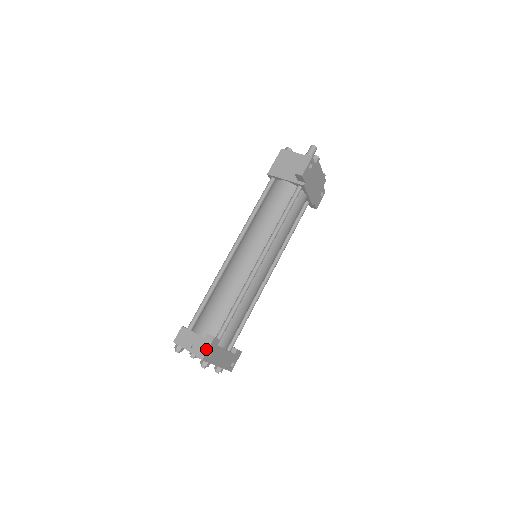
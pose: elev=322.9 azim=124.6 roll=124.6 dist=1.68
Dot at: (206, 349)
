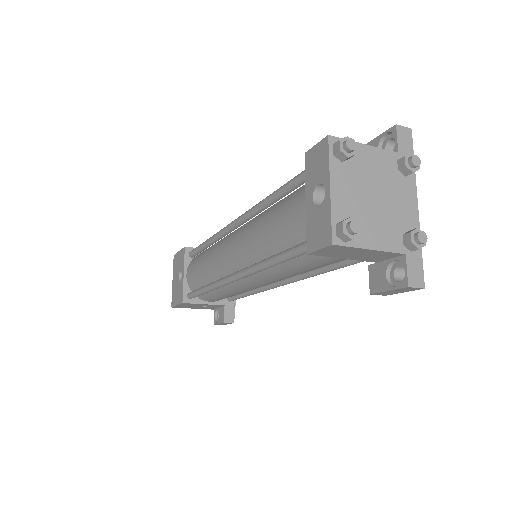
Dot at: occluded
